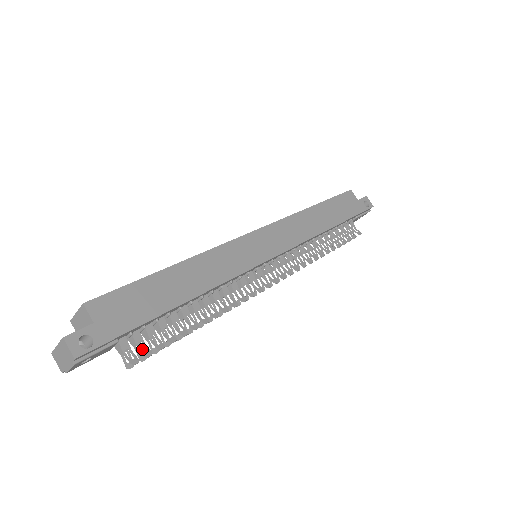
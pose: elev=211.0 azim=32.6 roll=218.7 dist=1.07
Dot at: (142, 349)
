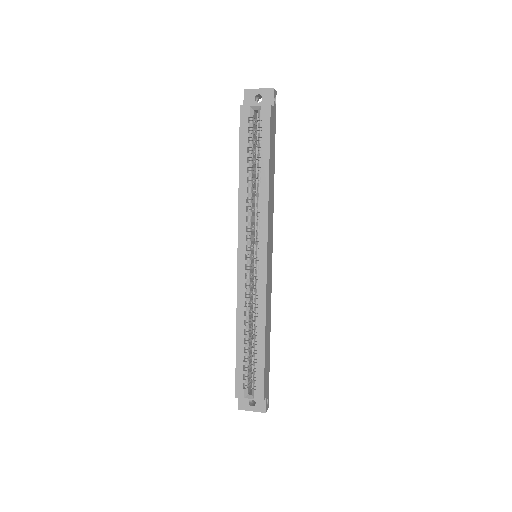
Dot at: occluded
